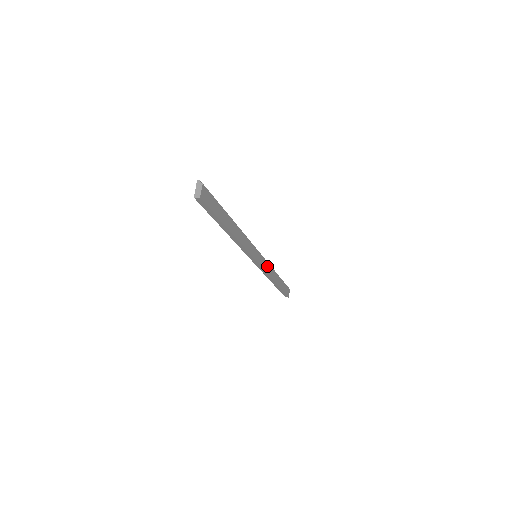
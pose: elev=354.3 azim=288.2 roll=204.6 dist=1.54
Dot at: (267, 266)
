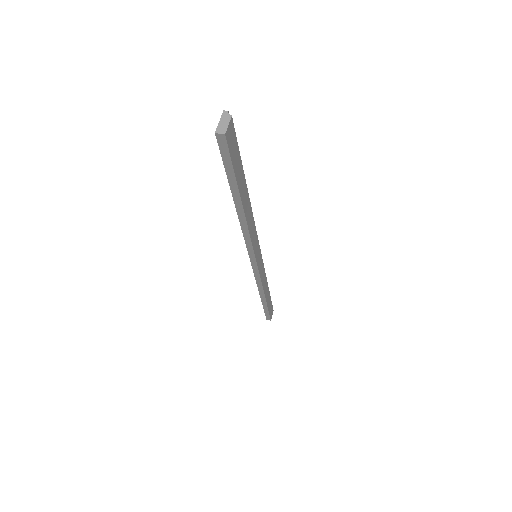
Dot at: (263, 273)
